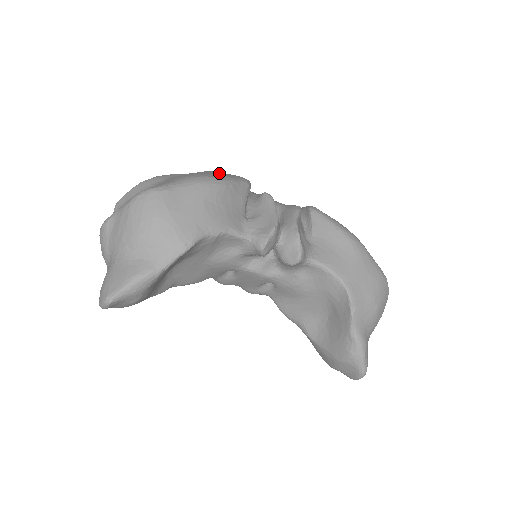
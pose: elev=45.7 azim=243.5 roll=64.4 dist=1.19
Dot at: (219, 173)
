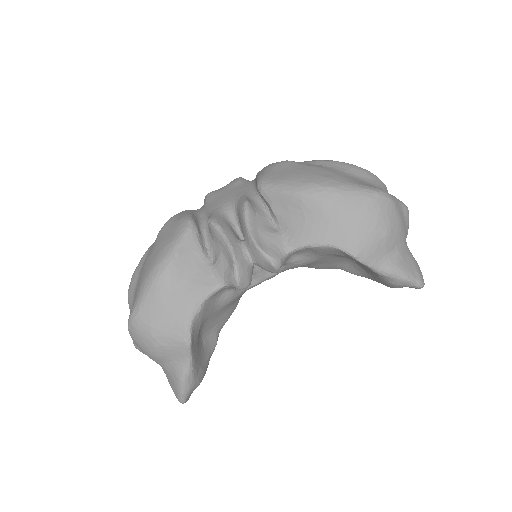
Dot at: (163, 240)
